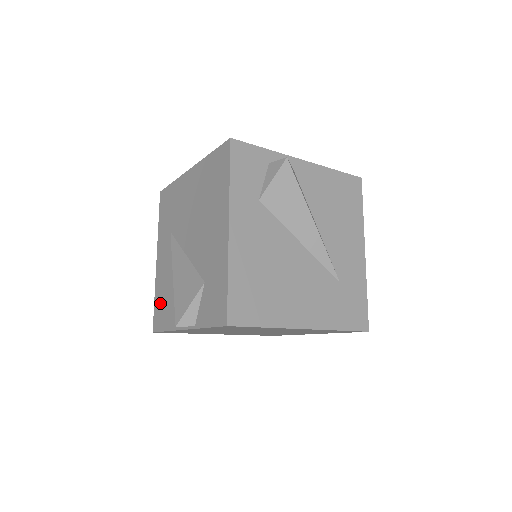
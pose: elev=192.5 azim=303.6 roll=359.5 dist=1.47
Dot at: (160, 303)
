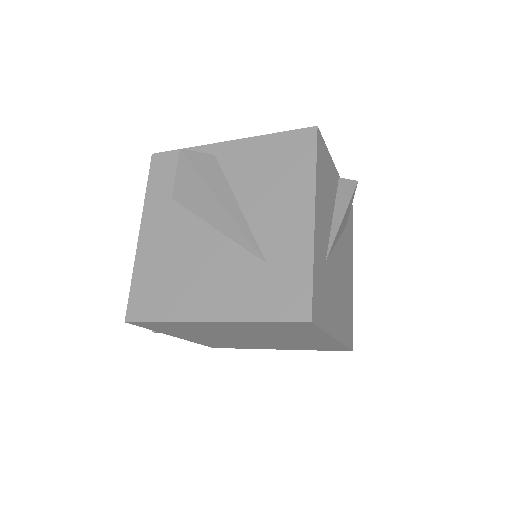
Dot at: occluded
